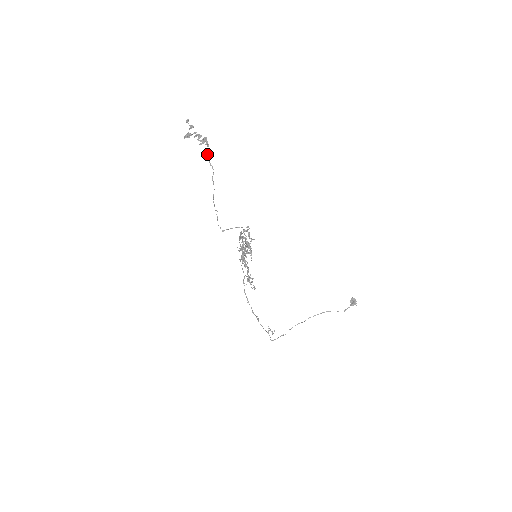
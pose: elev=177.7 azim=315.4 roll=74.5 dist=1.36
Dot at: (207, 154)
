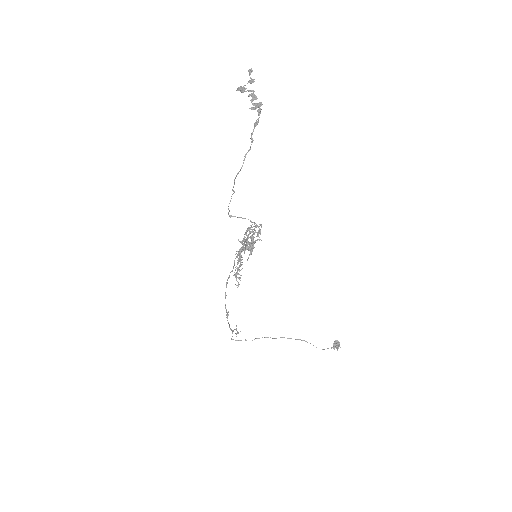
Dot at: occluded
